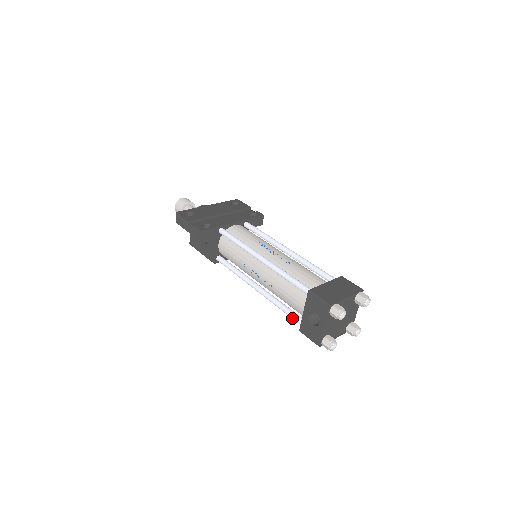
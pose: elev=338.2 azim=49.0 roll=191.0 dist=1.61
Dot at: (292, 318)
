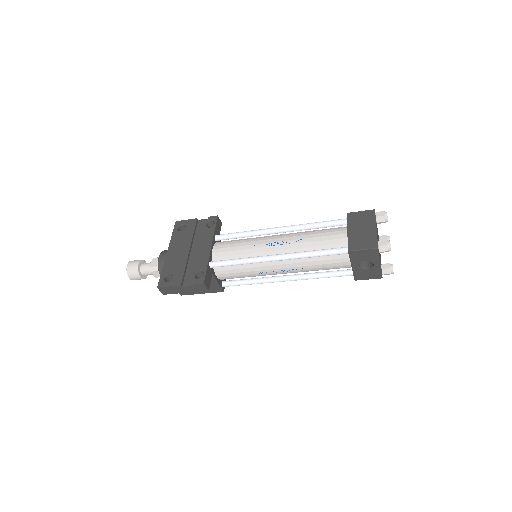
Dot at: occluded
